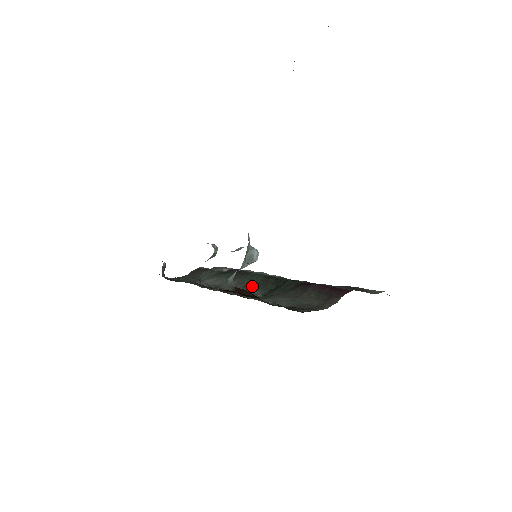
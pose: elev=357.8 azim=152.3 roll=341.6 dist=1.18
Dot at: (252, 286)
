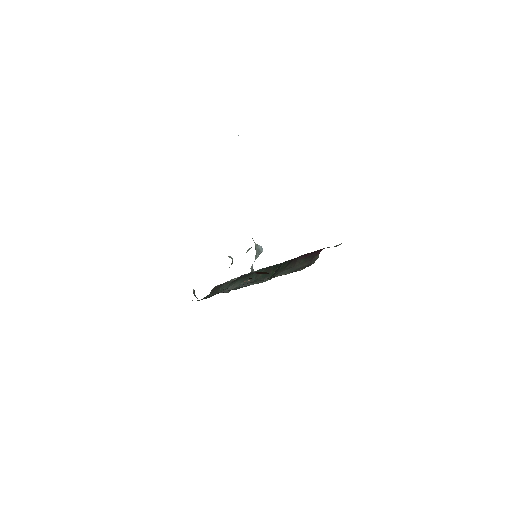
Dot at: (260, 278)
